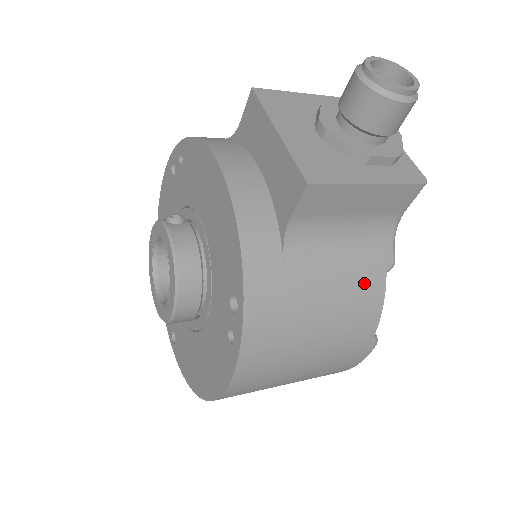
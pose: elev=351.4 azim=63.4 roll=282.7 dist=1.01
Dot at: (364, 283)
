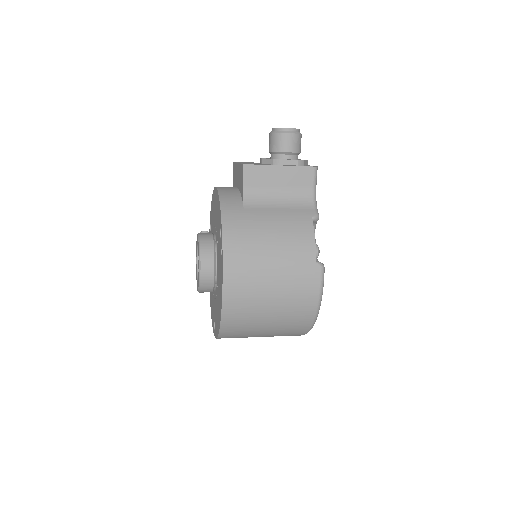
Dot at: (297, 222)
